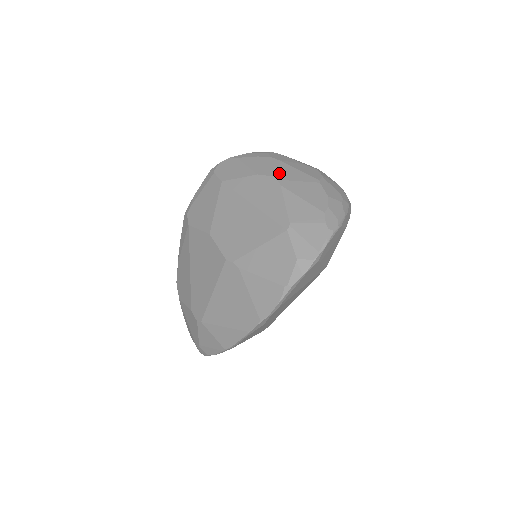
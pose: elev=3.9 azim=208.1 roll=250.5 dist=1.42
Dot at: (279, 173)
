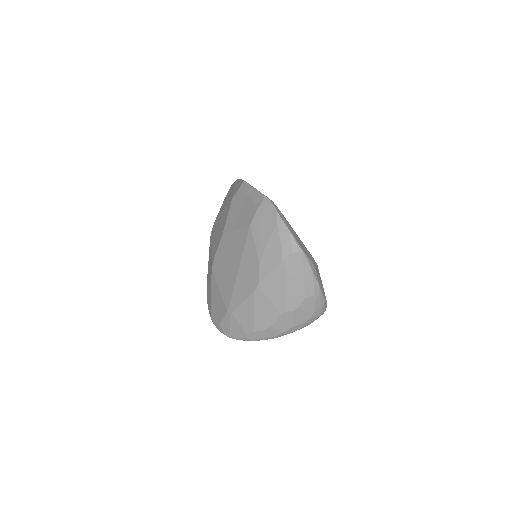
Dot at: (267, 282)
